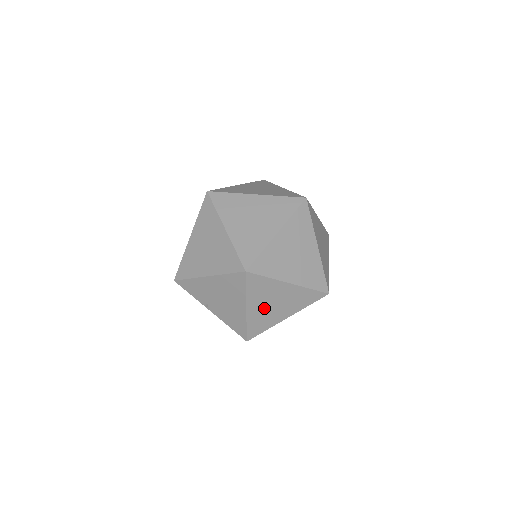
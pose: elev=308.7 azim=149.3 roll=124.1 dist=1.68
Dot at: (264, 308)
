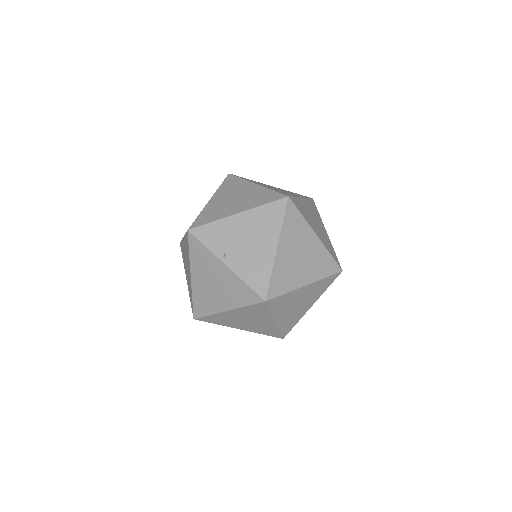
Dot at: (291, 257)
